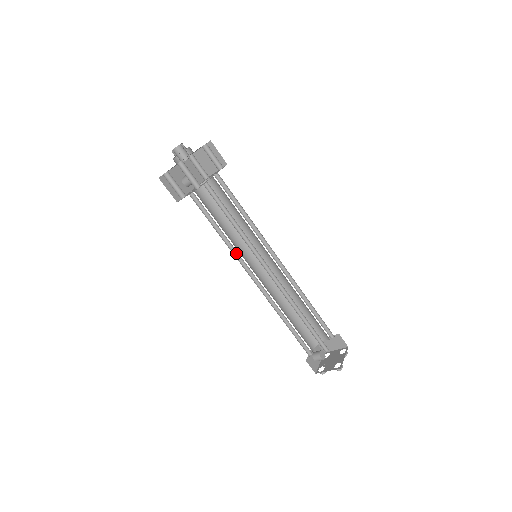
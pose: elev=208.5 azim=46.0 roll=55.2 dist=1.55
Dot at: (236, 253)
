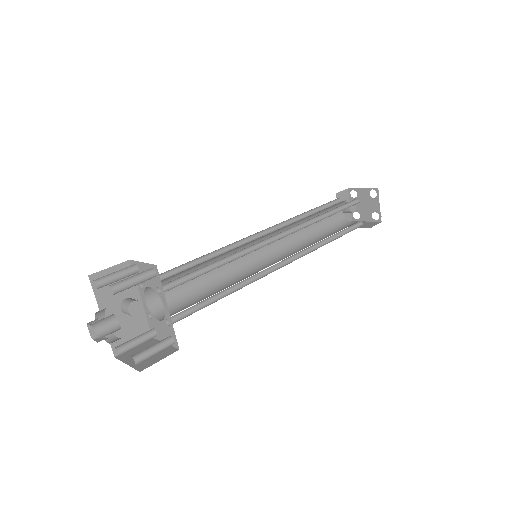
Dot at: (234, 272)
